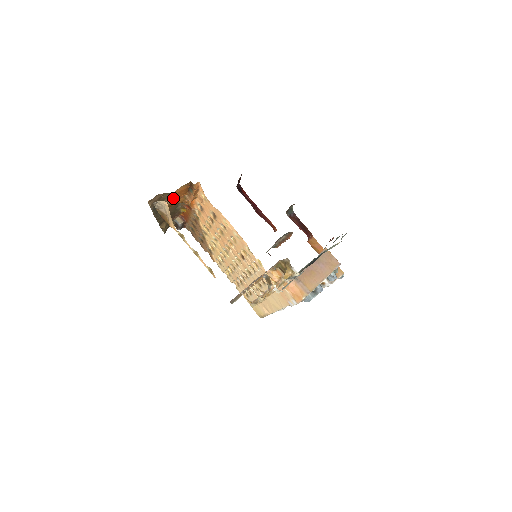
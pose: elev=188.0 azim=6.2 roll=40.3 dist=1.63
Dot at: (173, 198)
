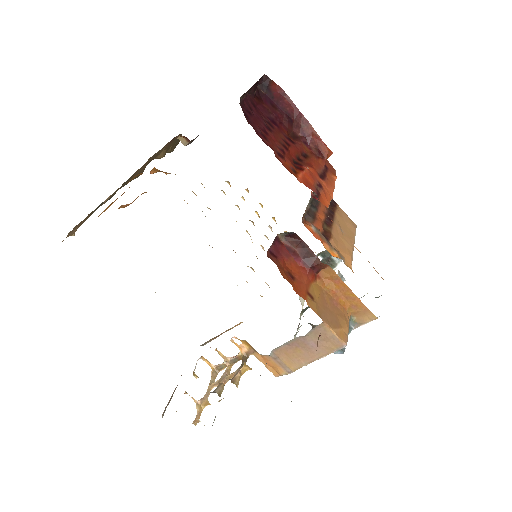
Dot at: occluded
